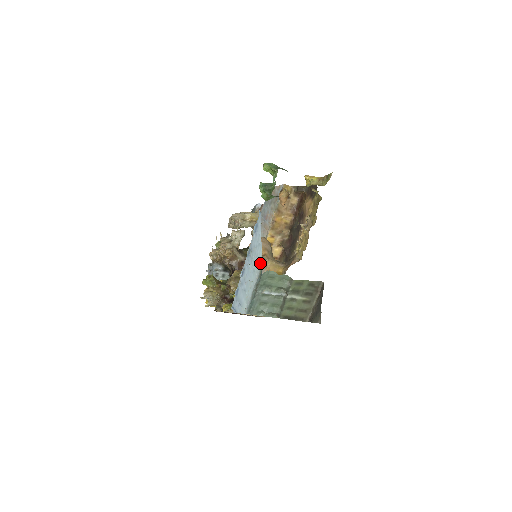
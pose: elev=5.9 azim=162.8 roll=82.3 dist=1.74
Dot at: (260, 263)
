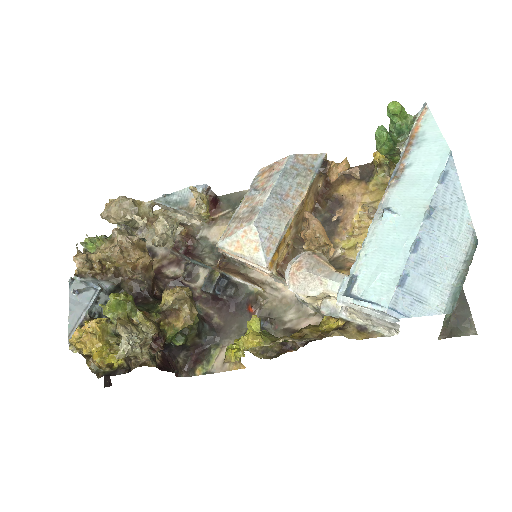
Dot at: (470, 227)
